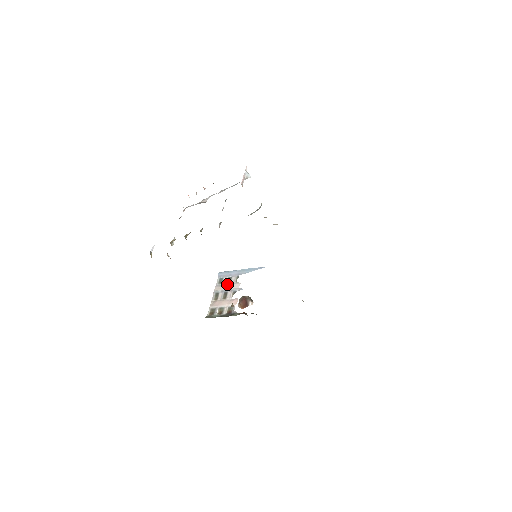
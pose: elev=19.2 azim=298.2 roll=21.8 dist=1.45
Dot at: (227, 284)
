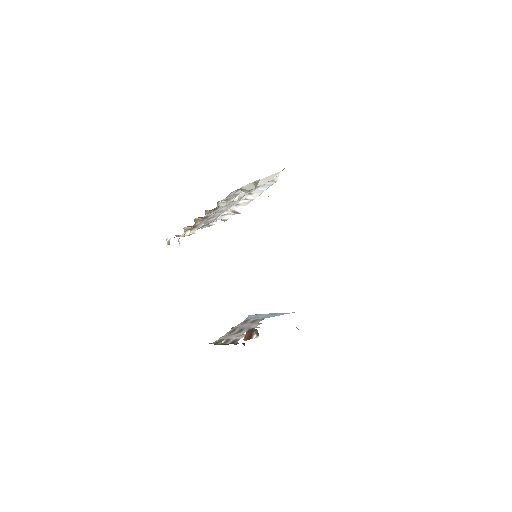
Dot at: (249, 323)
